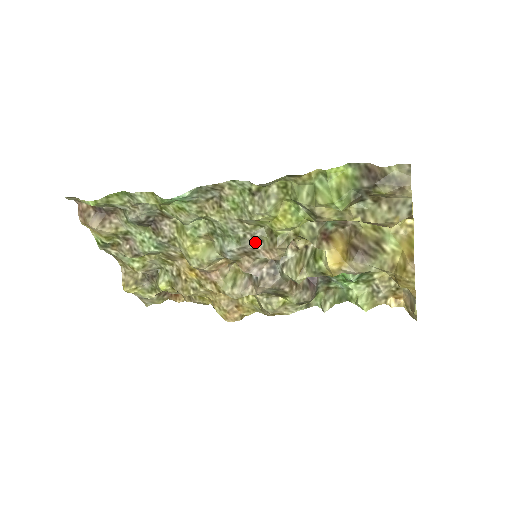
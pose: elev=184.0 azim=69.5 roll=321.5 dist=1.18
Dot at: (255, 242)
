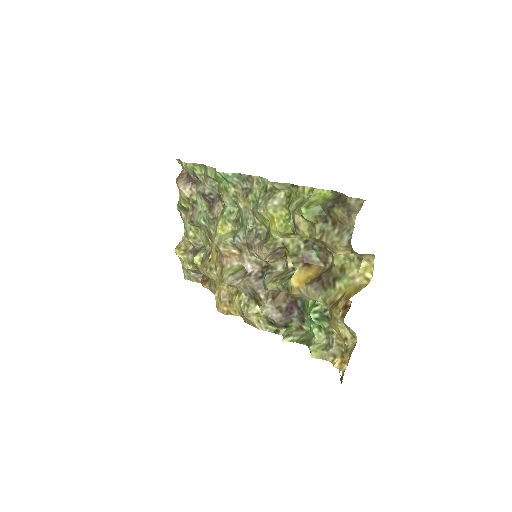
Dot at: (256, 237)
